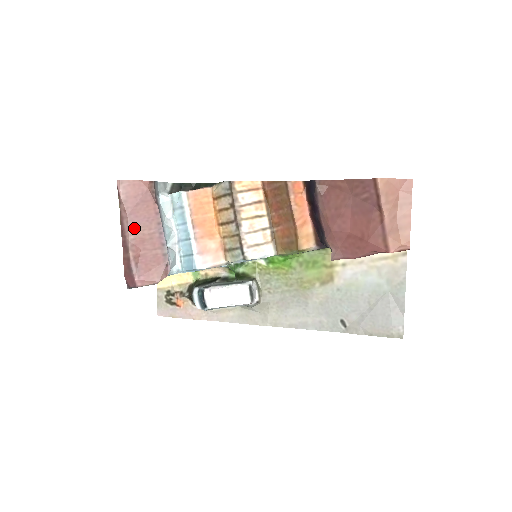
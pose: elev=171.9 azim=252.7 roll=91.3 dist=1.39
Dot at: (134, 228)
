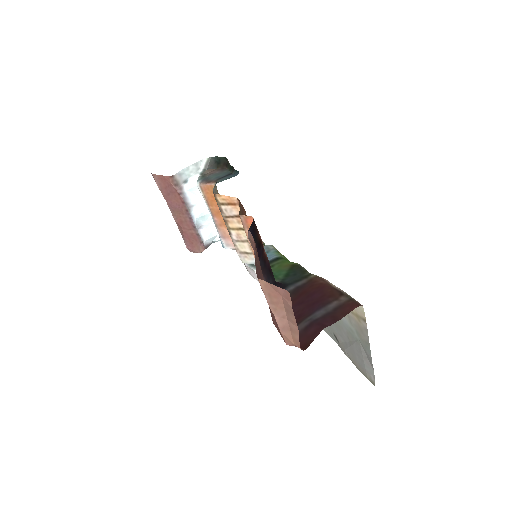
Dot at: (173, 211)
